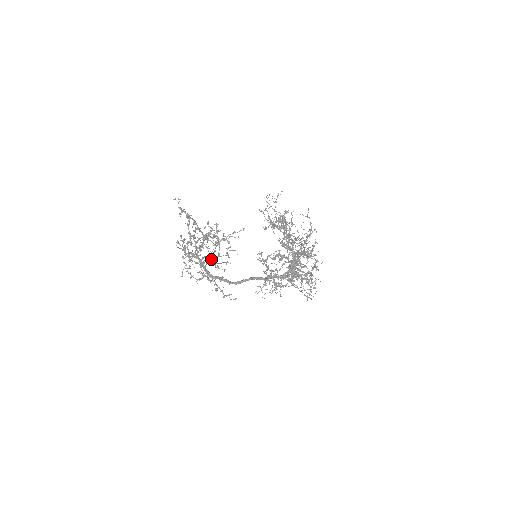
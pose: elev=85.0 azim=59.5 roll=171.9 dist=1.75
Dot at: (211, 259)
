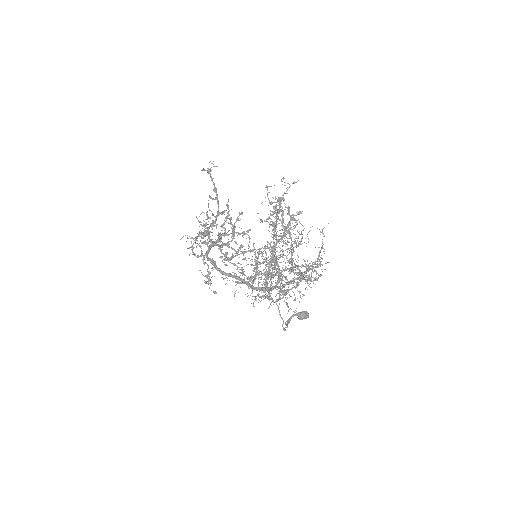
Dot at: occluded
